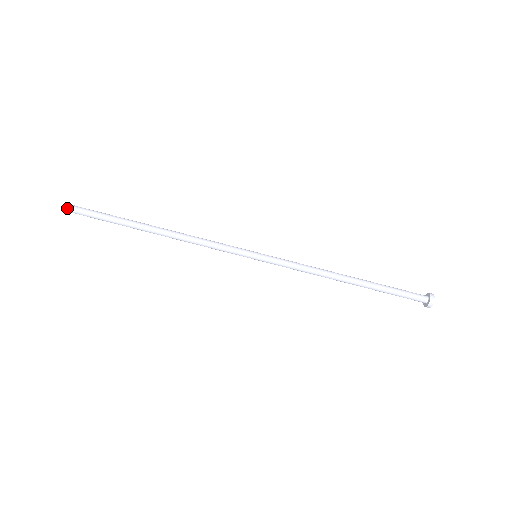
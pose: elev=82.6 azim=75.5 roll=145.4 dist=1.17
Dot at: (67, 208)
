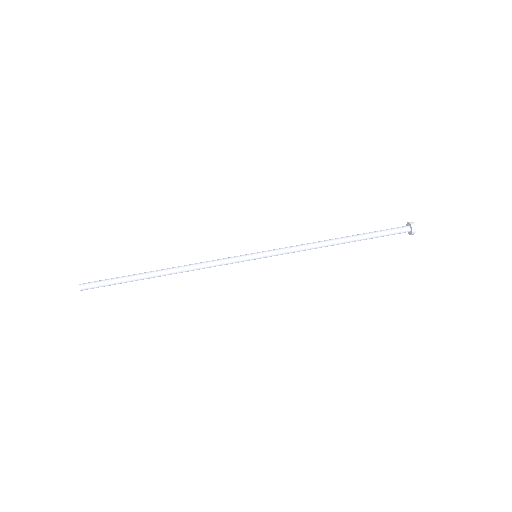
Dot at: (83, 284)
